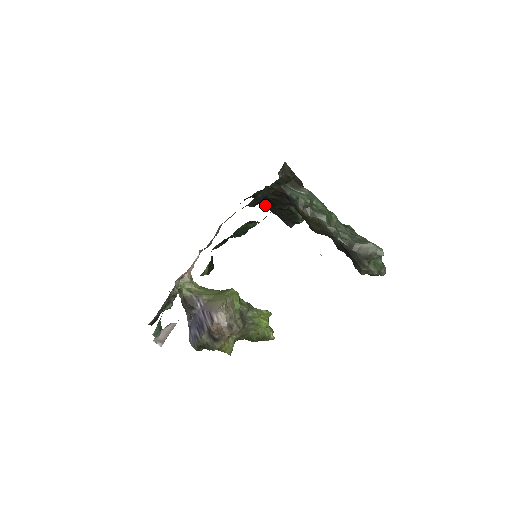
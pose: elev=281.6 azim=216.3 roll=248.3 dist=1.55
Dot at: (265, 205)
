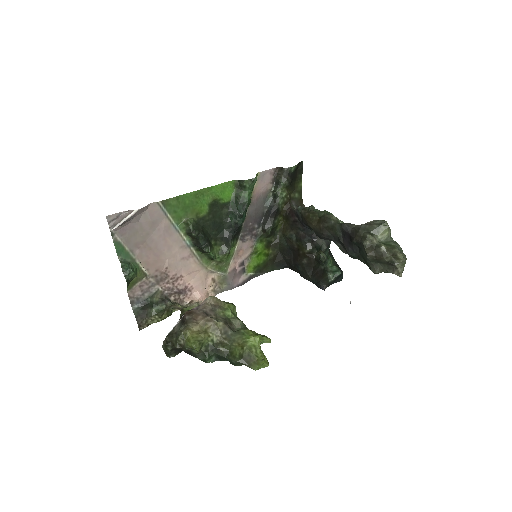
Dot at: (299, 273)
